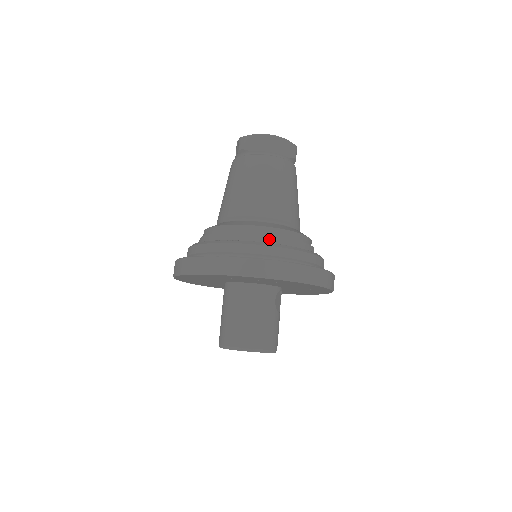
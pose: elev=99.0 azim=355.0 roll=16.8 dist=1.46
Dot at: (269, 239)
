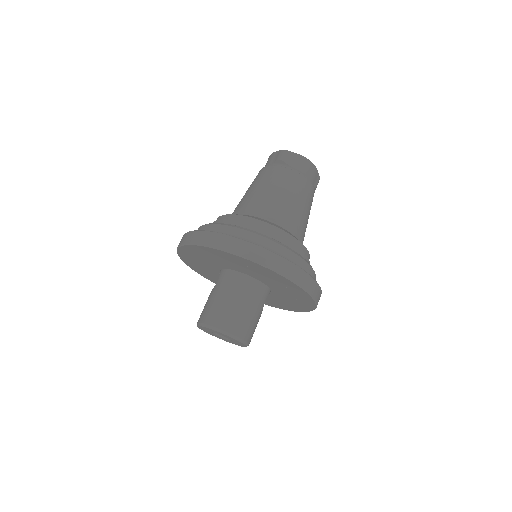
Dot at: (291, 246)
